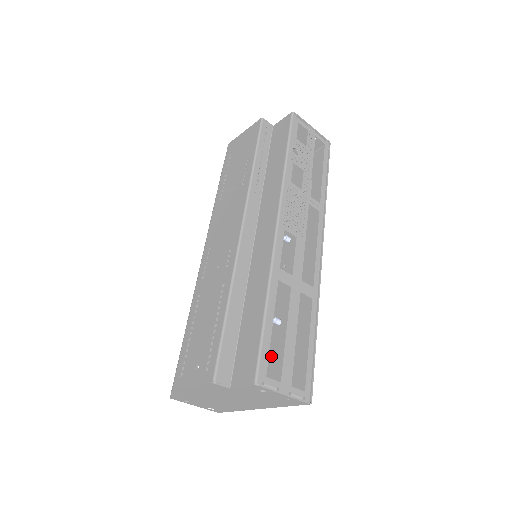
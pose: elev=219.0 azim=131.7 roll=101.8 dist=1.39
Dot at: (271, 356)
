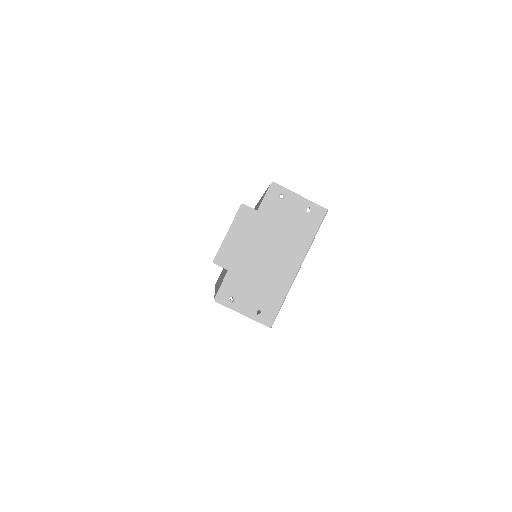
Dot at: occluded
